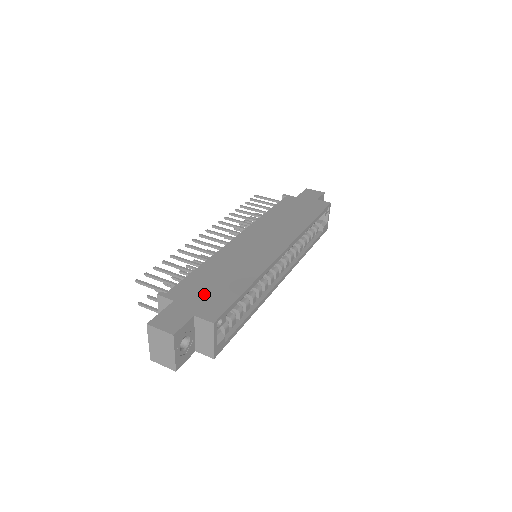
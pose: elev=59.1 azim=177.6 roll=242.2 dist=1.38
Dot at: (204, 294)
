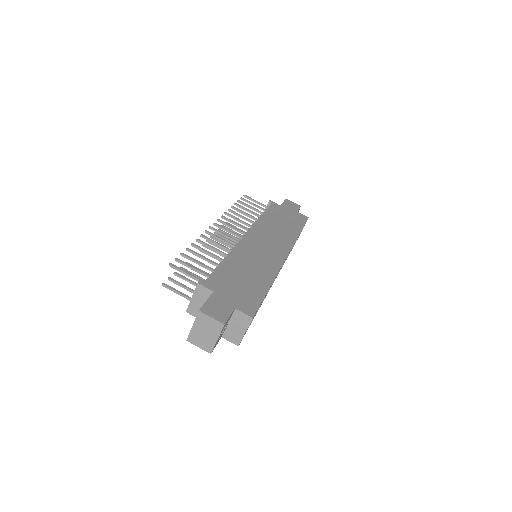
Dot at: (236, 289)
